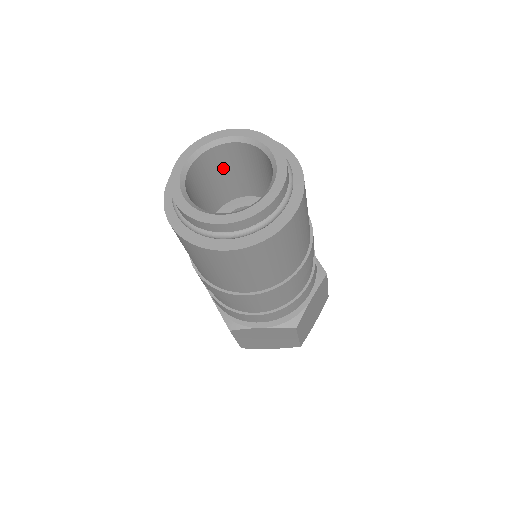
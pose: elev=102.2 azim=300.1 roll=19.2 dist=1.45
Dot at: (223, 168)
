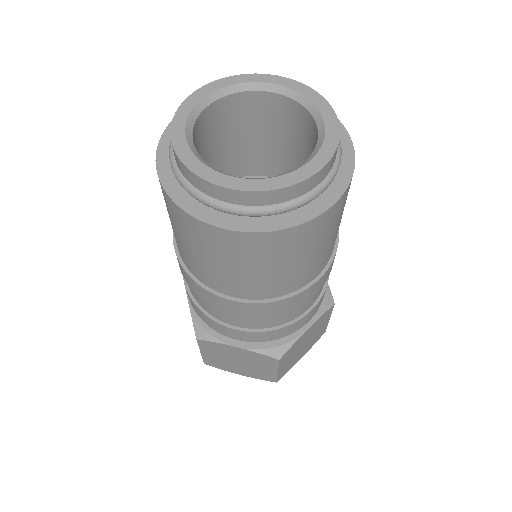
Dot at: (249, 127)
